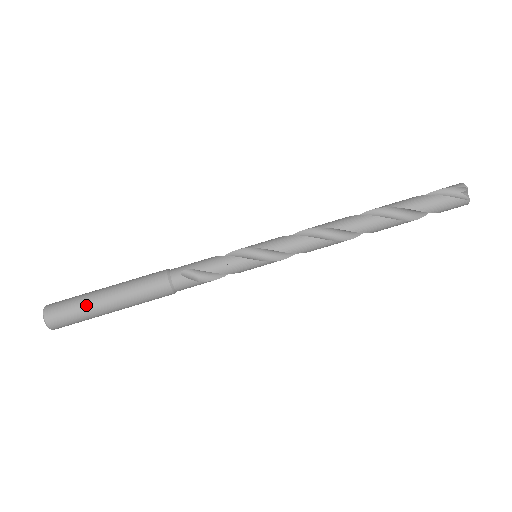
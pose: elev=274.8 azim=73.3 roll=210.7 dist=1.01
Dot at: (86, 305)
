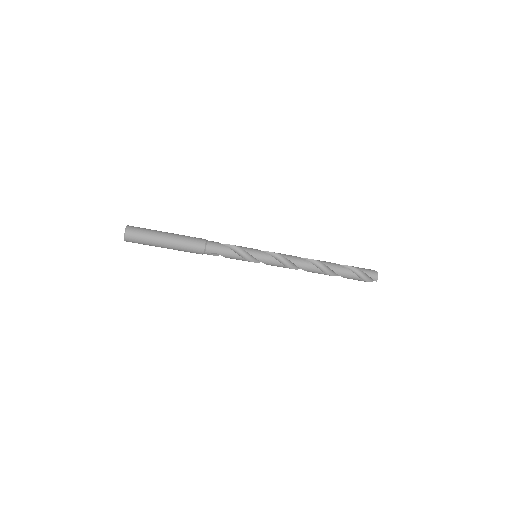
Dot at: (152, 245)
